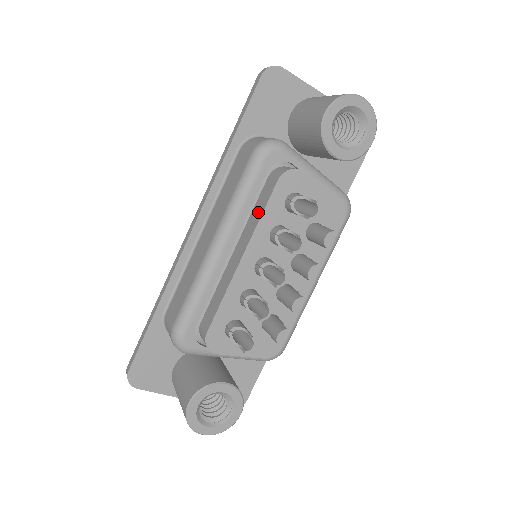
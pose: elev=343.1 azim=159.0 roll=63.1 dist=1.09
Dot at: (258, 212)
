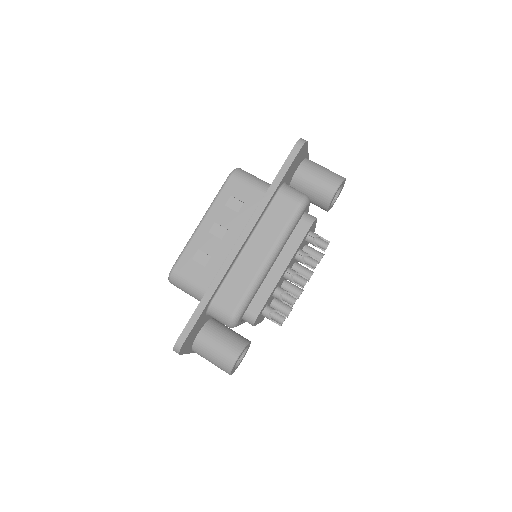
Dot at: (295, 242)
